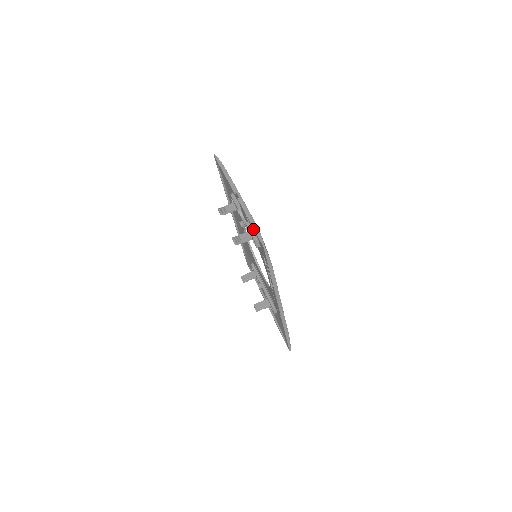
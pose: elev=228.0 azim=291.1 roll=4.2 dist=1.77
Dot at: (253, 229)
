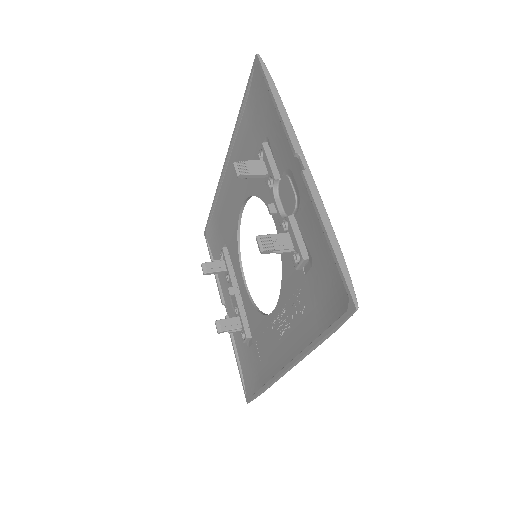
Dot at: (305, 236)
